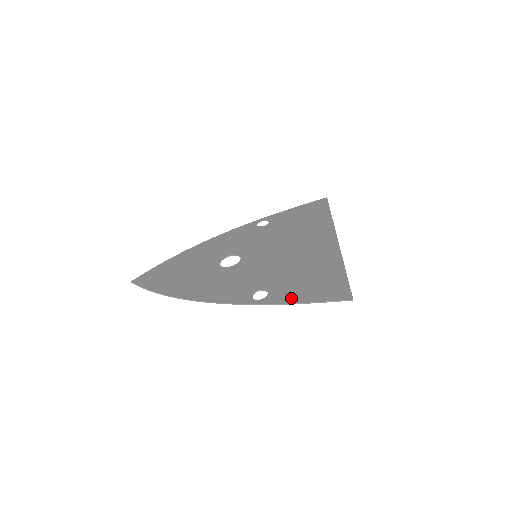
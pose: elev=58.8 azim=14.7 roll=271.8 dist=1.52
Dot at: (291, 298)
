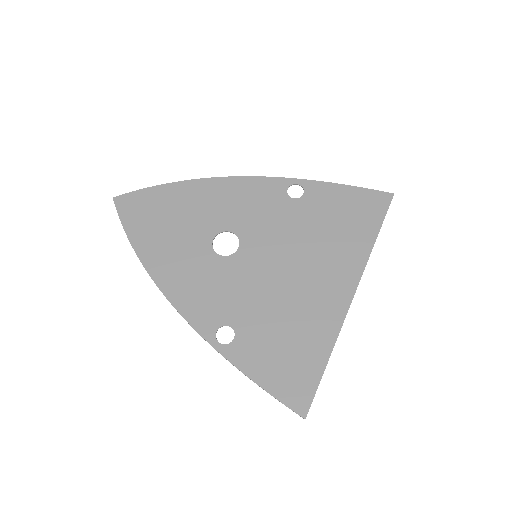
Dot at: (250, 367)
